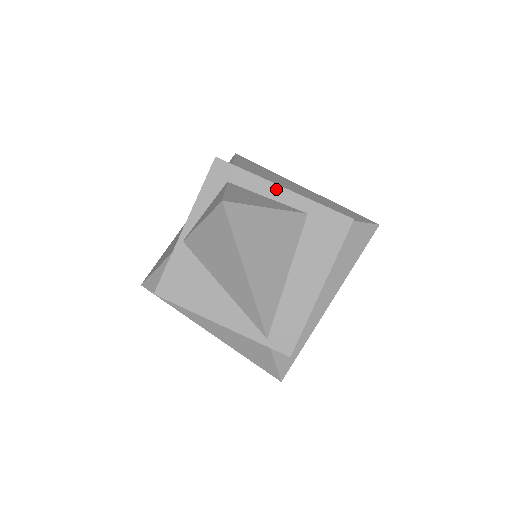
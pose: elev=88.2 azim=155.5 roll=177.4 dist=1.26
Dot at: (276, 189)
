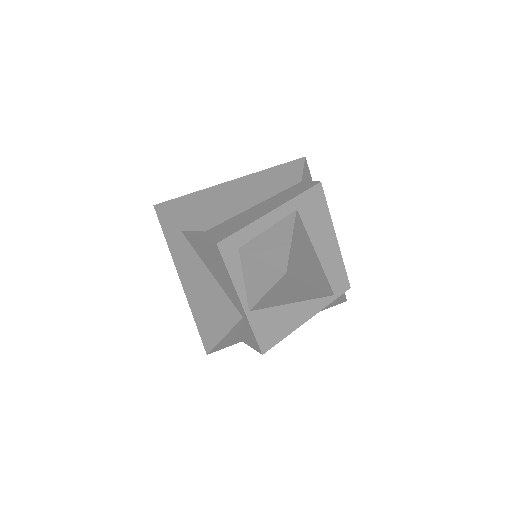
Dot at: (268, 217)
